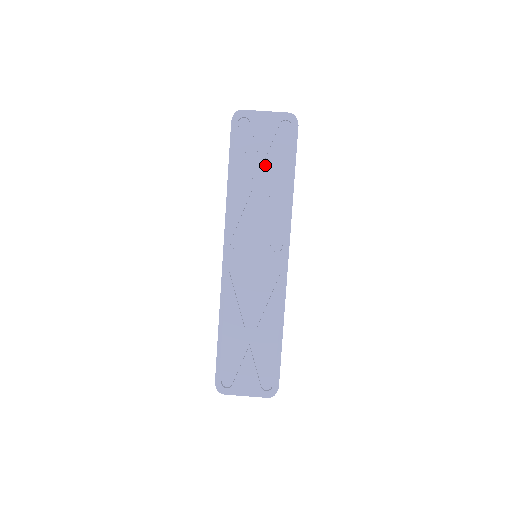
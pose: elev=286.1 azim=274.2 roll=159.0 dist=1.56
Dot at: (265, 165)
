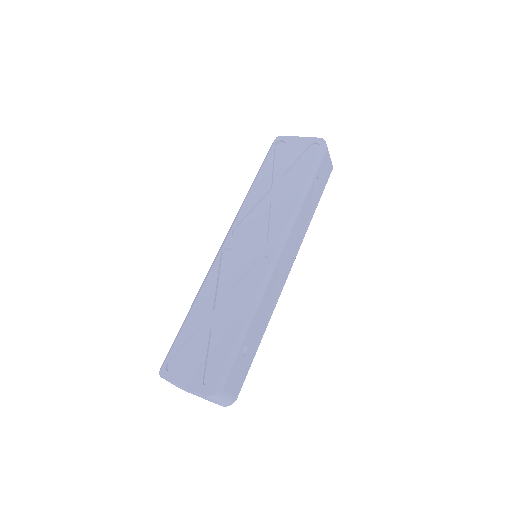
Dot at: (287, 175)
